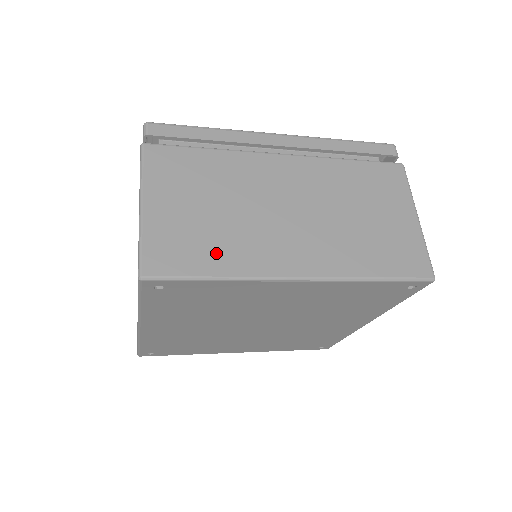
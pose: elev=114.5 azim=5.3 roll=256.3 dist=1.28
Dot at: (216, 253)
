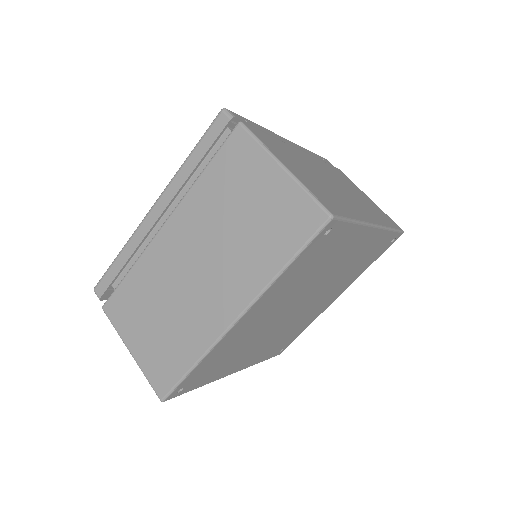
Dot at: (181, 349)
